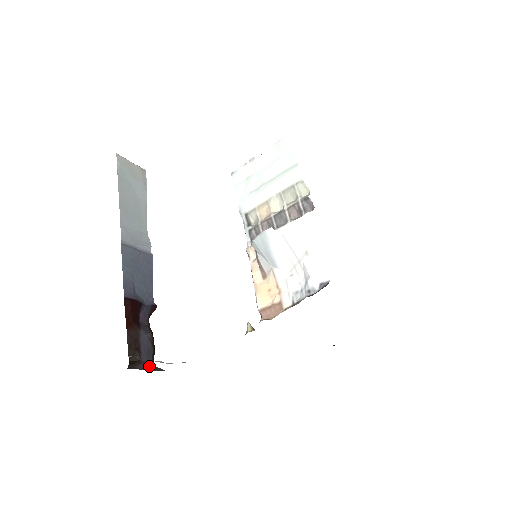
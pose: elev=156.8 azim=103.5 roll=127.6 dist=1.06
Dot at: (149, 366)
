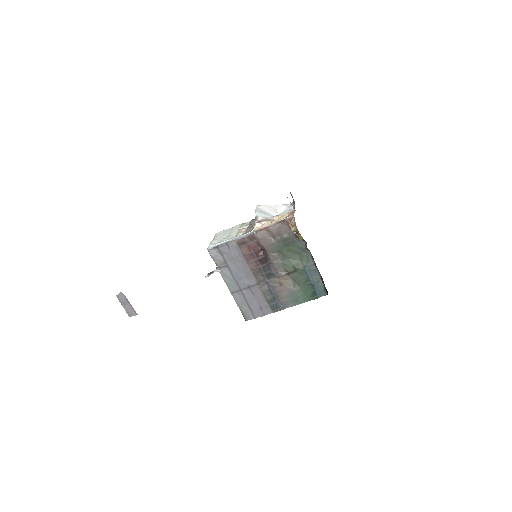
Dot at: occluded
